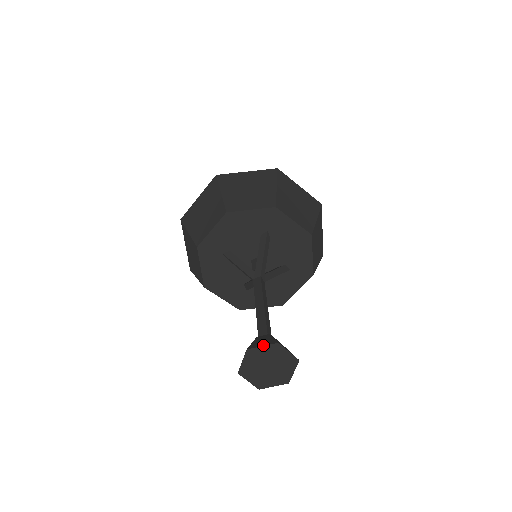
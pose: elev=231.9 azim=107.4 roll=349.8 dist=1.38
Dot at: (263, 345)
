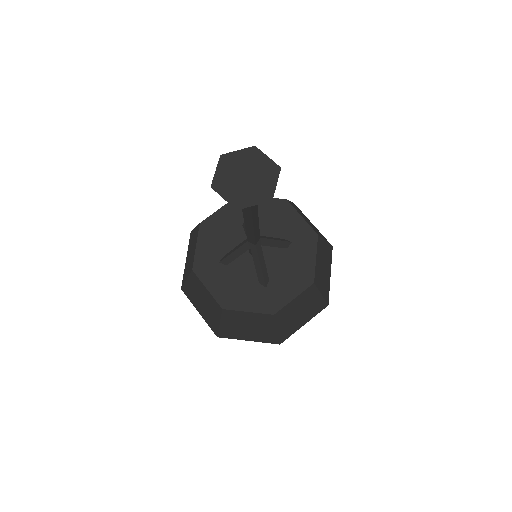
Dot at: (269, 158)
